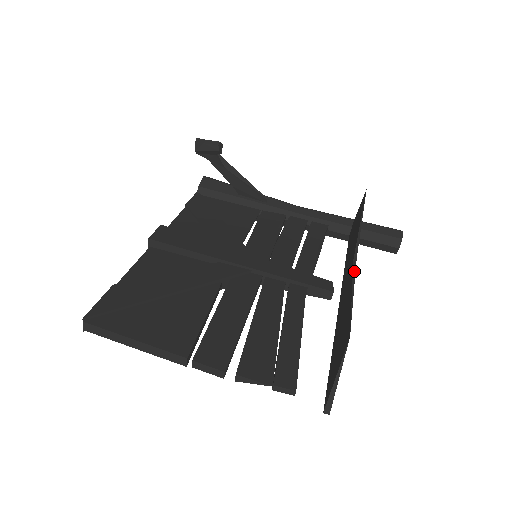
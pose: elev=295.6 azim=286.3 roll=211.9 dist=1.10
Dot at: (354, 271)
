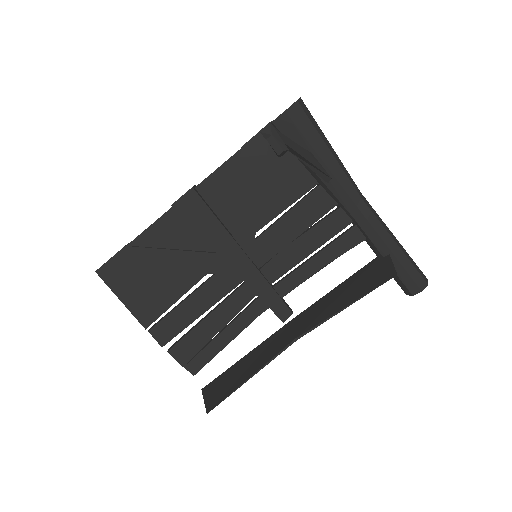
Dot at: (280, 353)
